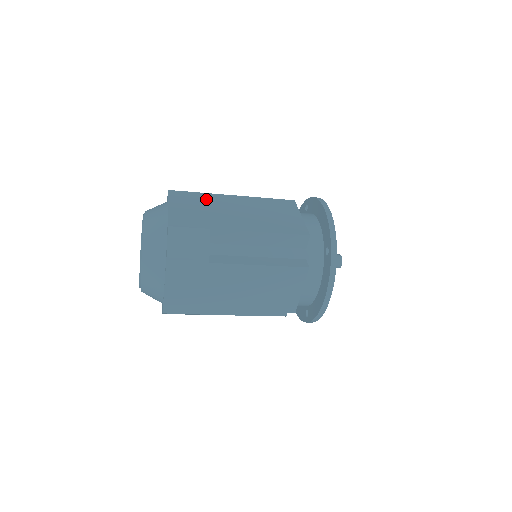
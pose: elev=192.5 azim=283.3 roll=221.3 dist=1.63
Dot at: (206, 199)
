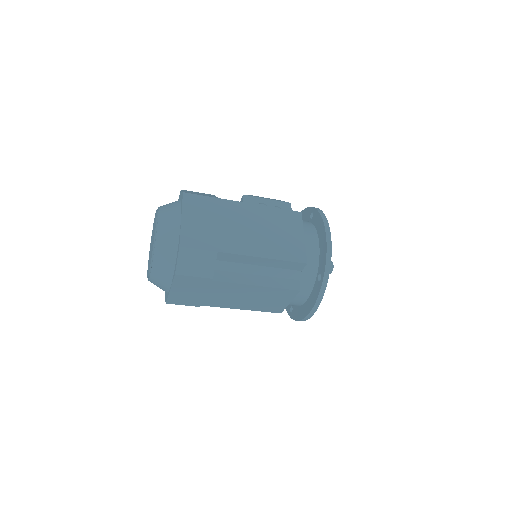
Dot at: (218, 208)
